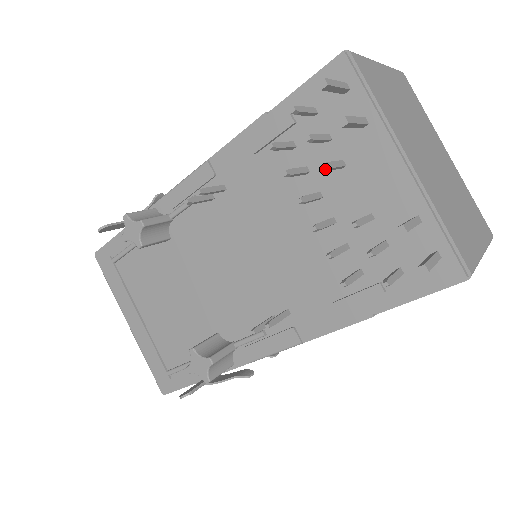
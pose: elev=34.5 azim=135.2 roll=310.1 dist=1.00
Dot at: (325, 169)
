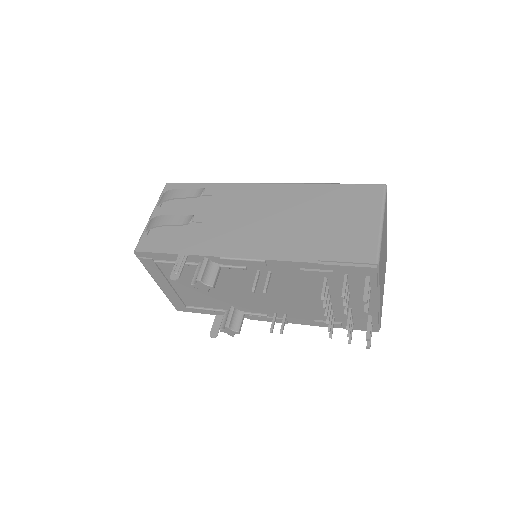
Dot at: (345, 314)
